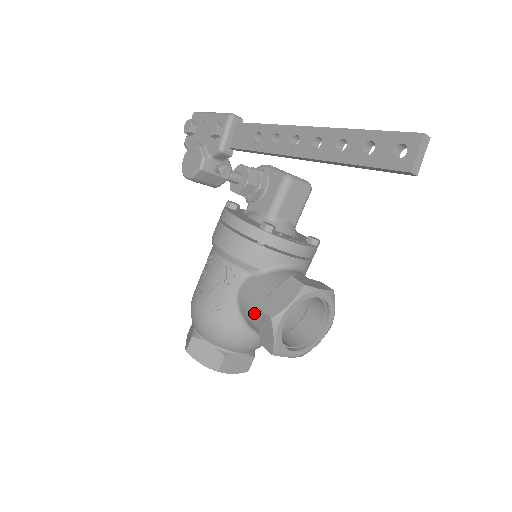
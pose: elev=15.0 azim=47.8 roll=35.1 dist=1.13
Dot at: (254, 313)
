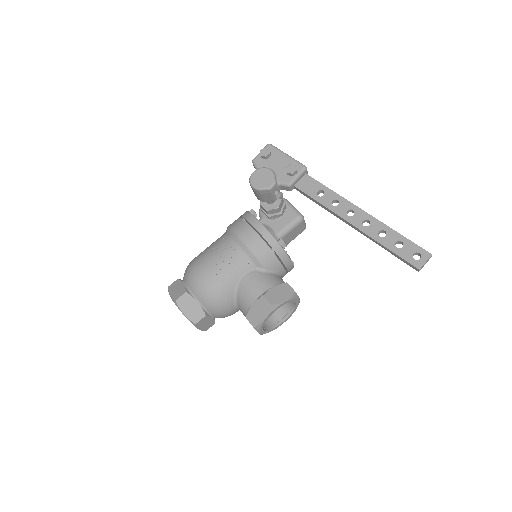
Dot at: (253, 296)
